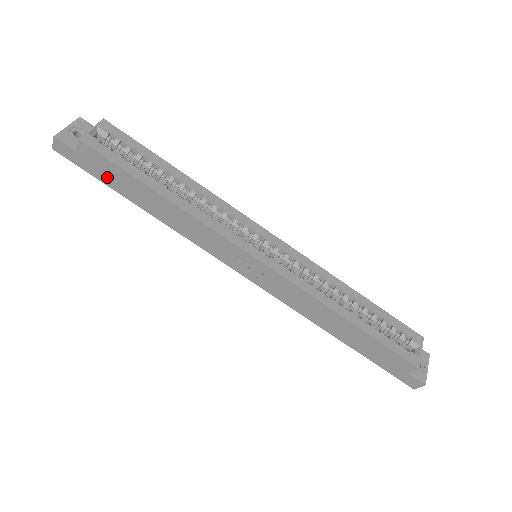
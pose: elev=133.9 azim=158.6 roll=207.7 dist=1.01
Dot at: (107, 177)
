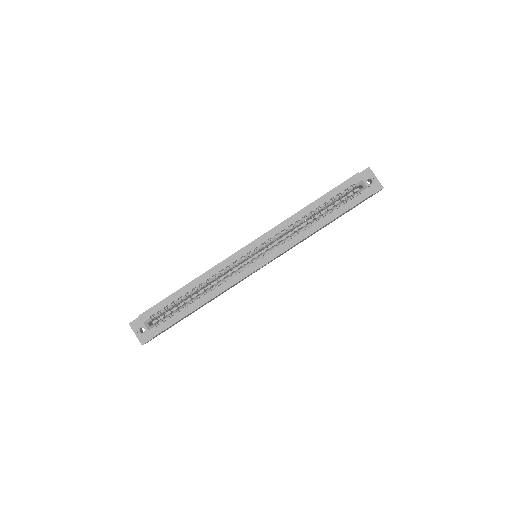
Dot at: occluded
